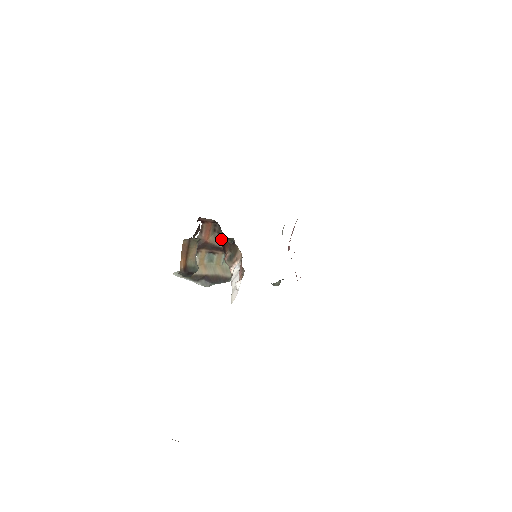
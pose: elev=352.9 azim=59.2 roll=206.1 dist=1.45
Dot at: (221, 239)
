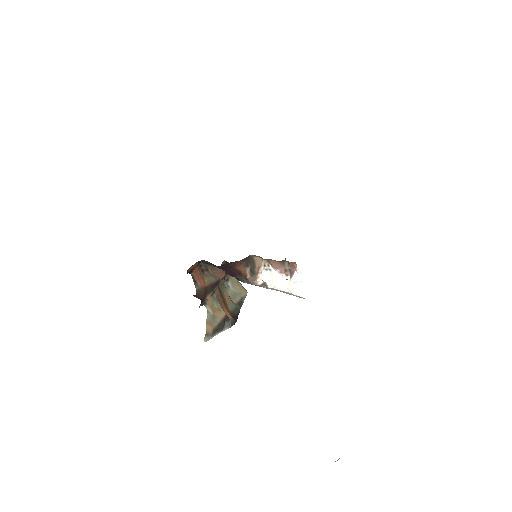
Dot at: occluded
